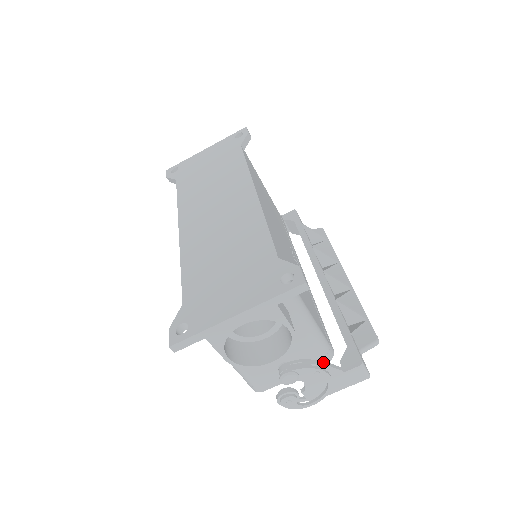
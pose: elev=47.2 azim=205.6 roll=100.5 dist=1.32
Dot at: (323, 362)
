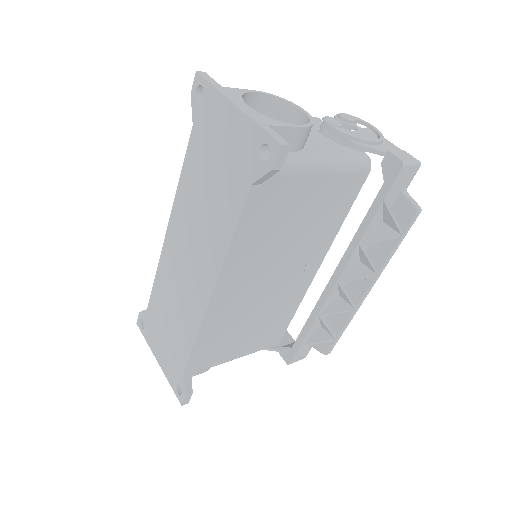
Dot at: occluded
